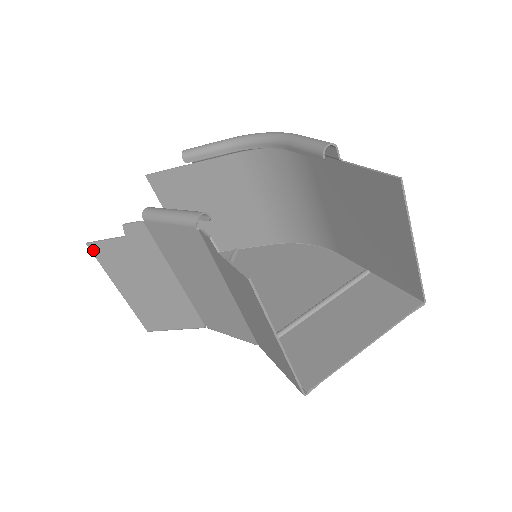
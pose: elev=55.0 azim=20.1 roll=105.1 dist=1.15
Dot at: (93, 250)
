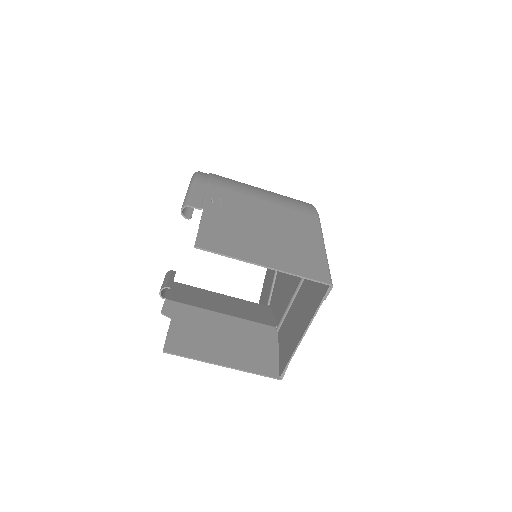
Dot at: occluded
